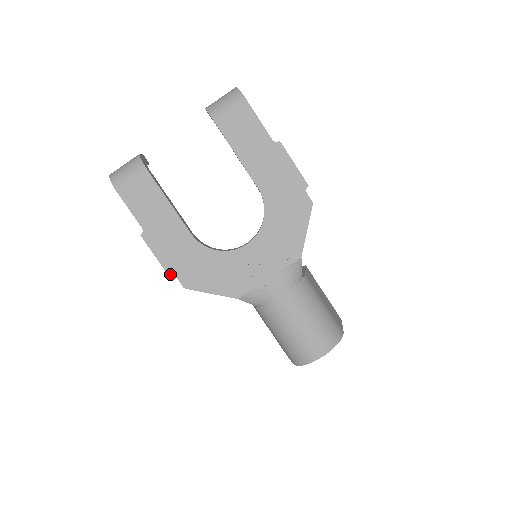
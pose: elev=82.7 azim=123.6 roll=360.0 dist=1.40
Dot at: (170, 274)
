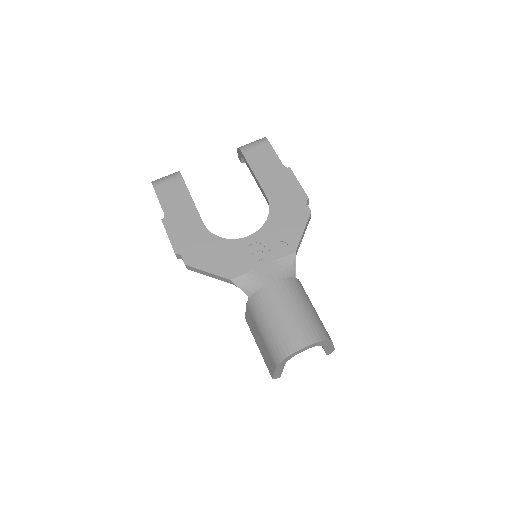
Dot at: (176, 252)
